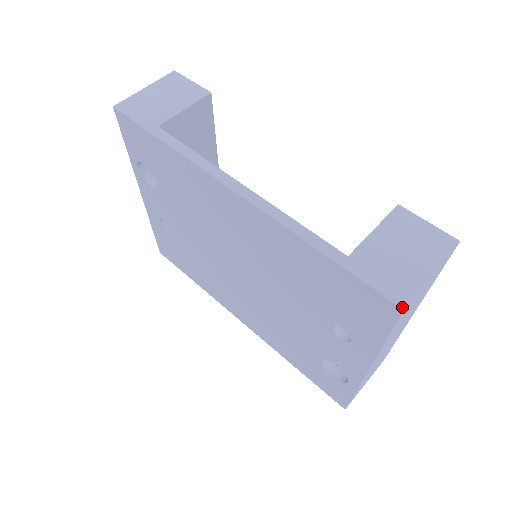
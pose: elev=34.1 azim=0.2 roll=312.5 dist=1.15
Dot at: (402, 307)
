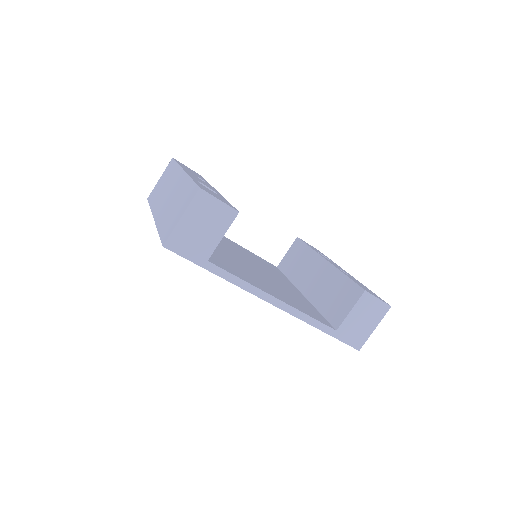
Dot at: (358, 350)
